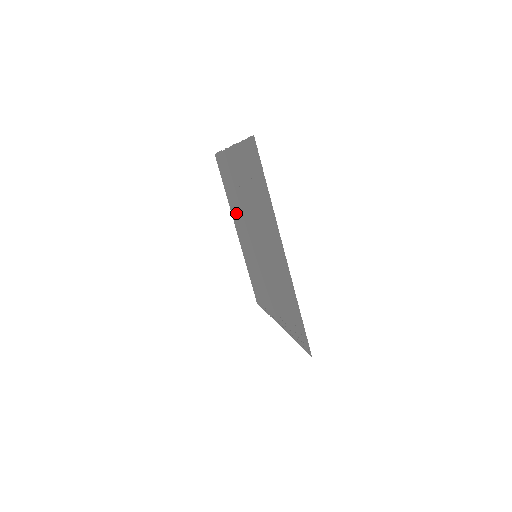
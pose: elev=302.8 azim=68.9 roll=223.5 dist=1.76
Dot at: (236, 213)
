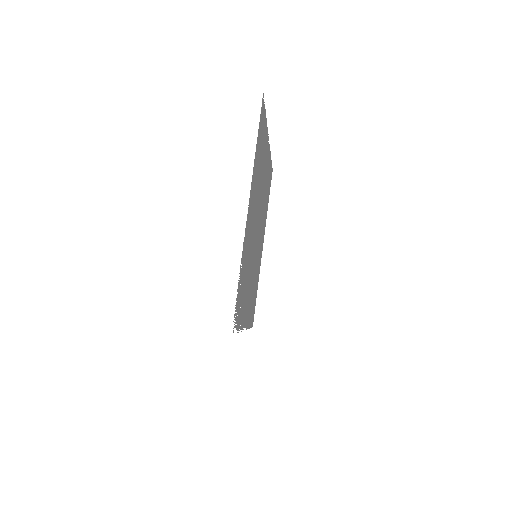
Dot at: occluded
